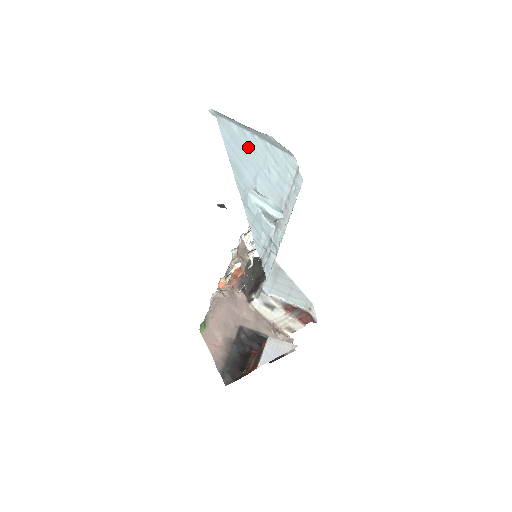
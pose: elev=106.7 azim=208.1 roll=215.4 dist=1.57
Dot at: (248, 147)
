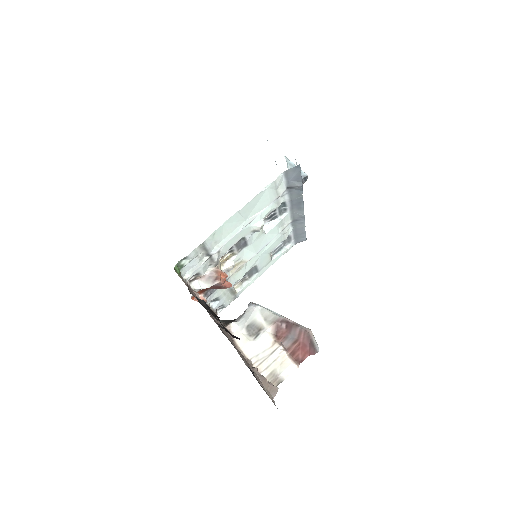
Dot at: occluded
